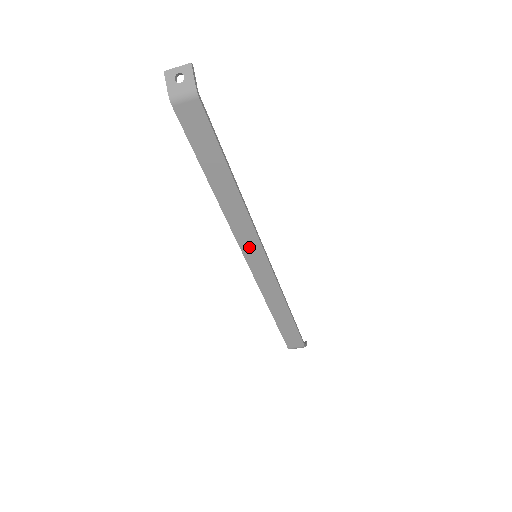
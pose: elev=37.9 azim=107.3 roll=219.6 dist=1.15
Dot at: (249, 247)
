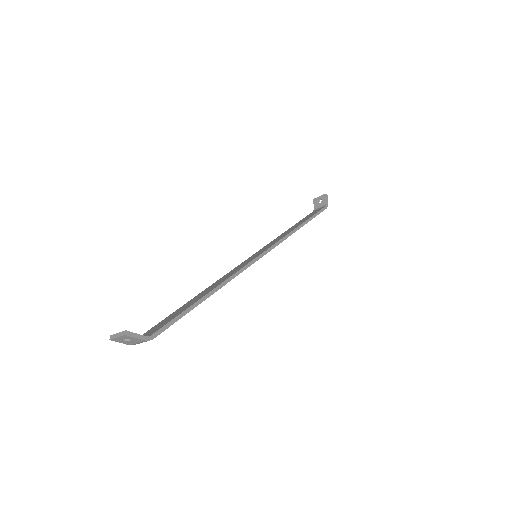
Dot at: occluded
